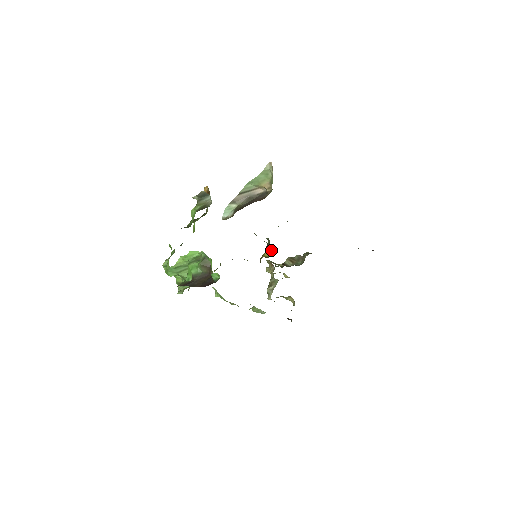
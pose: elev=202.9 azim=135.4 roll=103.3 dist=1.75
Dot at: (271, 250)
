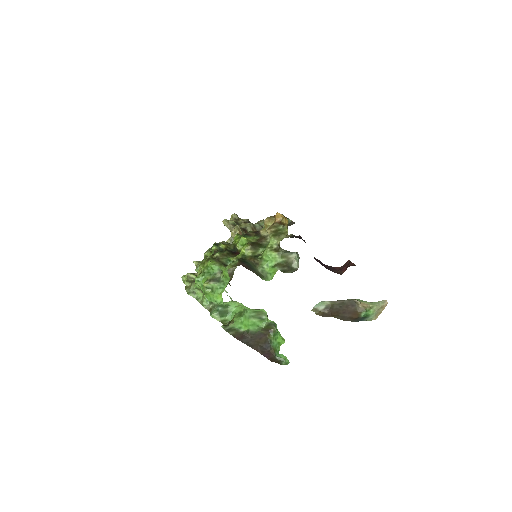
Dot at: occluded
